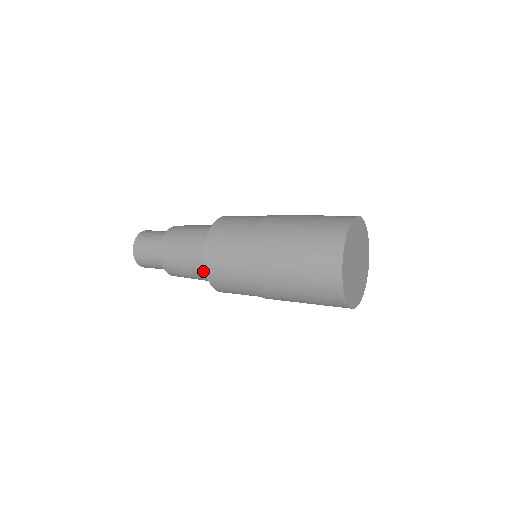
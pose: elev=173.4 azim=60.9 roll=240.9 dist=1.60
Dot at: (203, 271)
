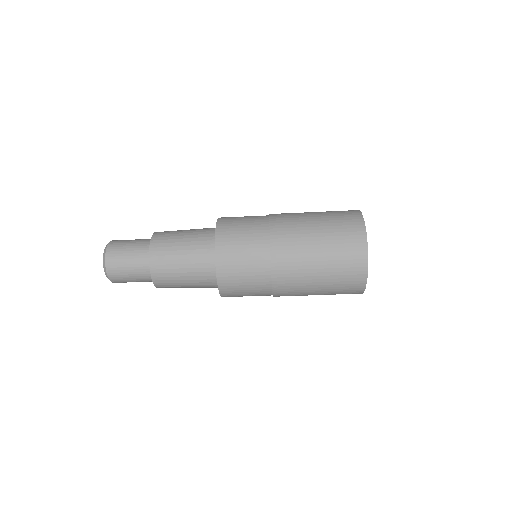
Dot at: (205, 268)
